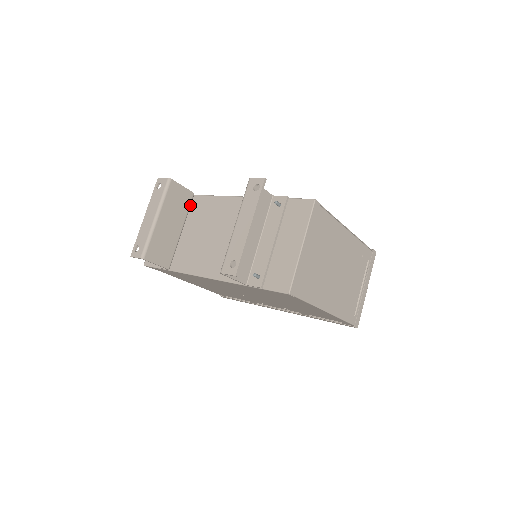
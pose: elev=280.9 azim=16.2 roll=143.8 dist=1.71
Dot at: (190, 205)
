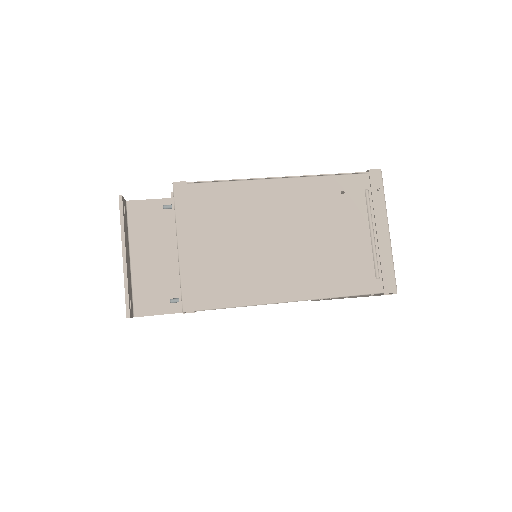
Dot at: occluded
